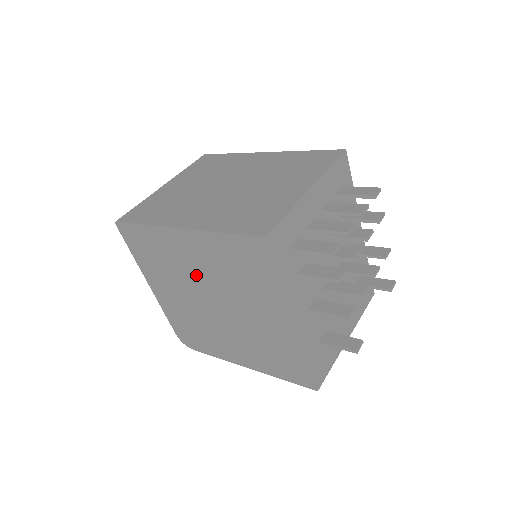
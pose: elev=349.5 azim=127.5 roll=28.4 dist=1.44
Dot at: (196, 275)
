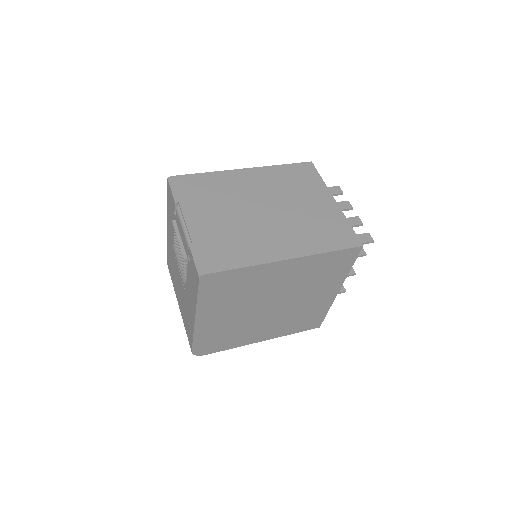
Dot at: (272, 290)
